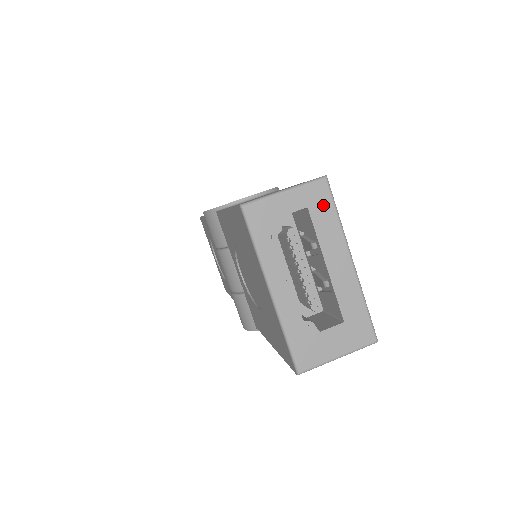
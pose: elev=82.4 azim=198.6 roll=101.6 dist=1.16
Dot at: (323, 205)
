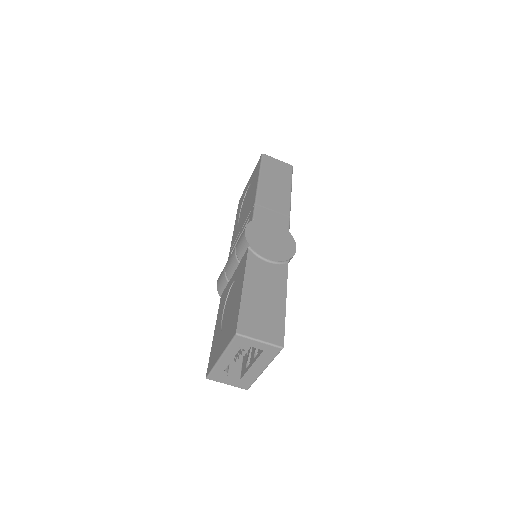
Dot at: (271, 354)
